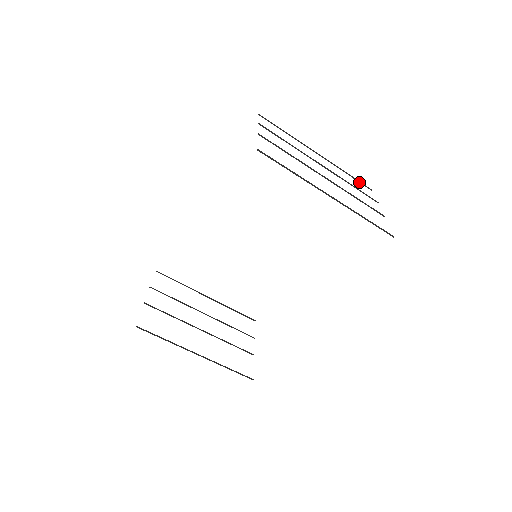
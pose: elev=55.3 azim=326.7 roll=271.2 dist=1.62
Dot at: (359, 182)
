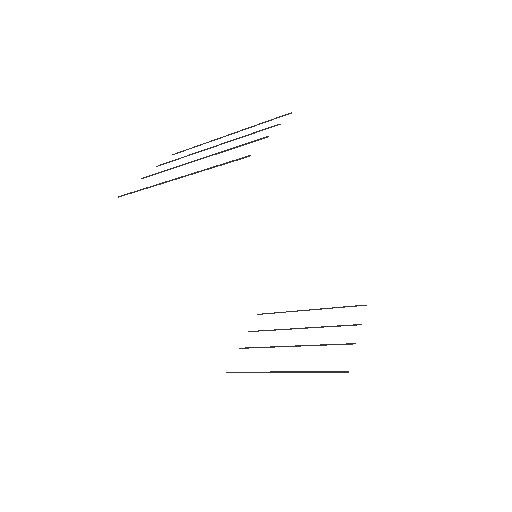
Dot at: occluded
